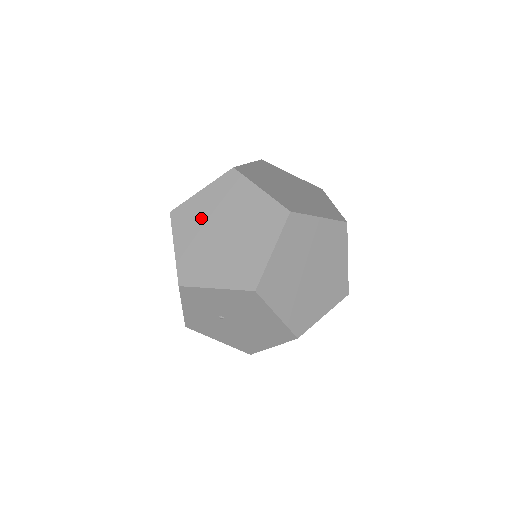
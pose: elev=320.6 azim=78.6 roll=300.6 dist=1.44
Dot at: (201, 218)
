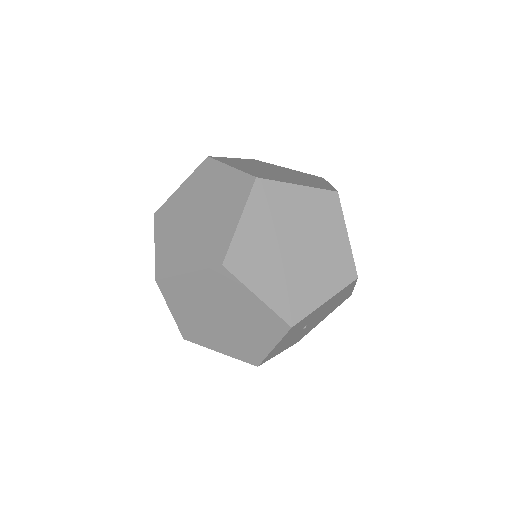
Dot at: (263, 249)
